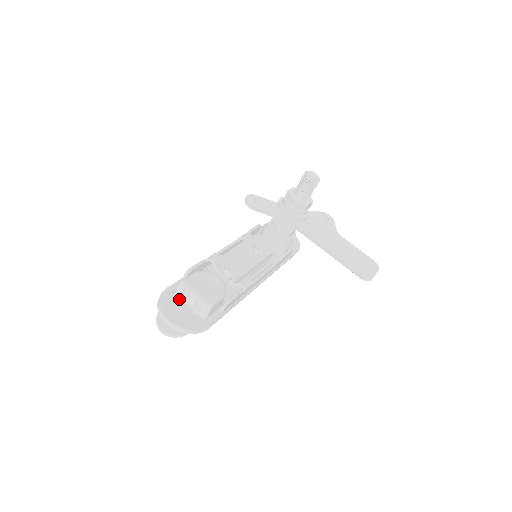
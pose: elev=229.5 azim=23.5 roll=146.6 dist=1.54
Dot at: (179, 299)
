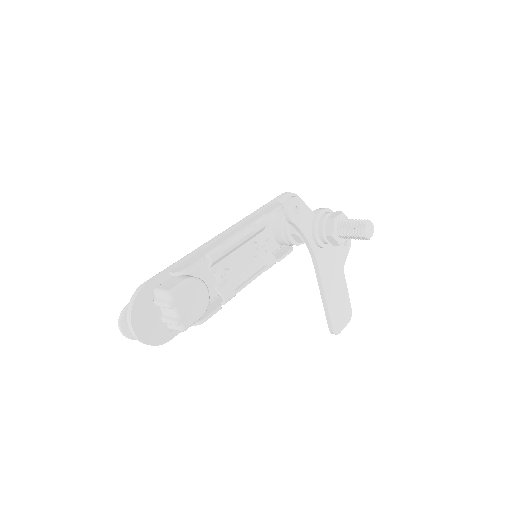
Dot at: (155, 301)
